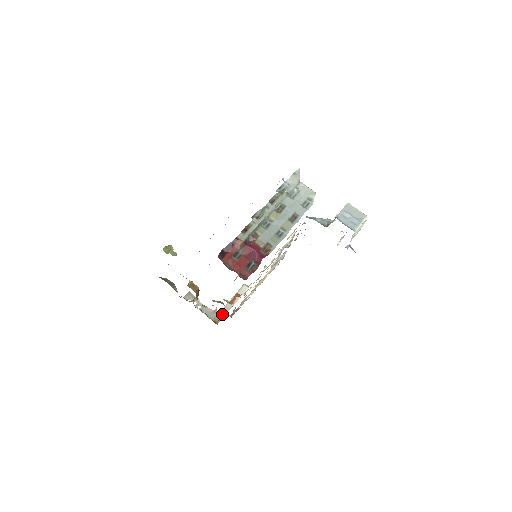
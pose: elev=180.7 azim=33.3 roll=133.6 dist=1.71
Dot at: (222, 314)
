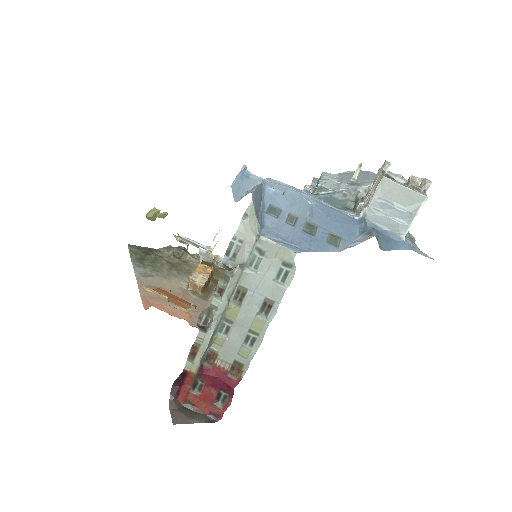
Dot at: occluded
